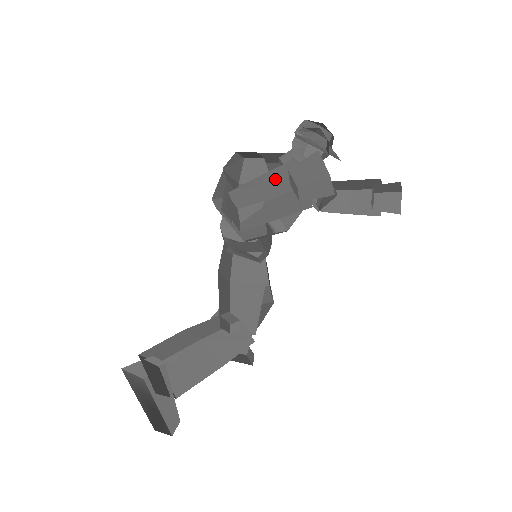
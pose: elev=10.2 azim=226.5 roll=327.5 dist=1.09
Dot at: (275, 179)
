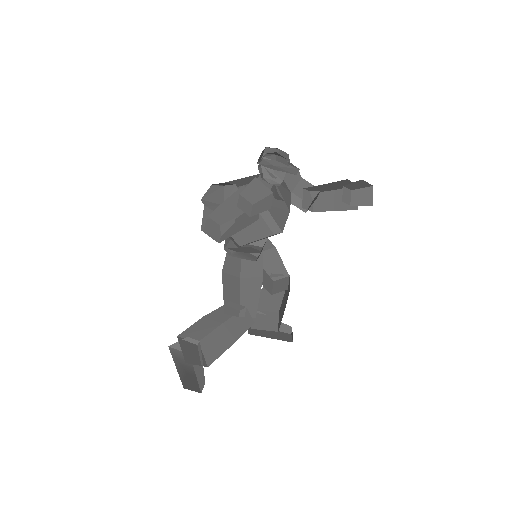
Dot at: (236, 201)
